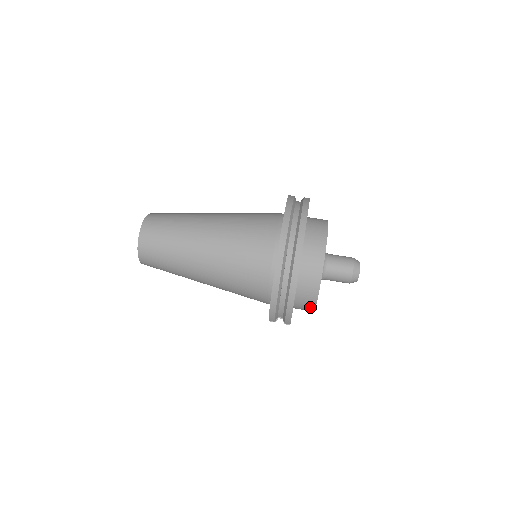
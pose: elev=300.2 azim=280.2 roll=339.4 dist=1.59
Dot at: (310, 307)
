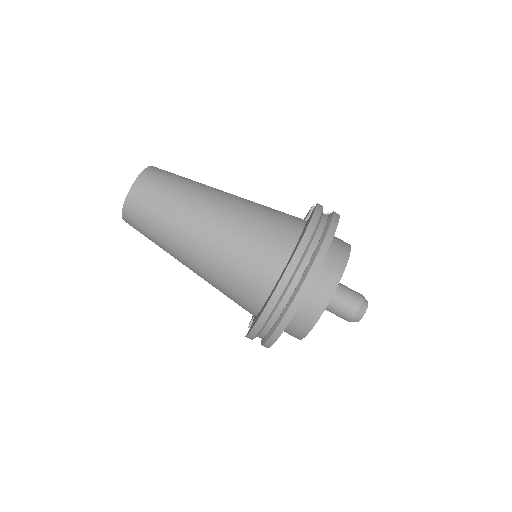
Dot at: (295, 337)
